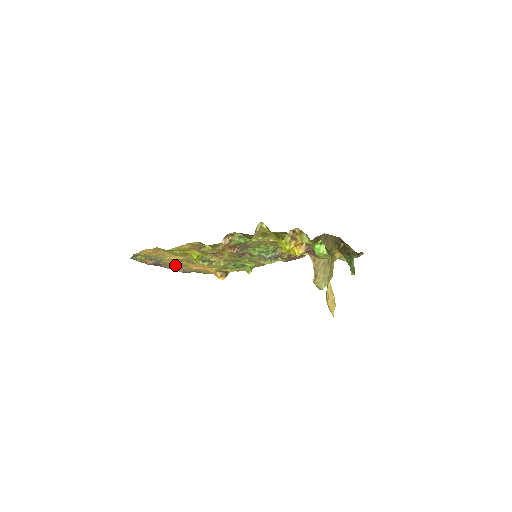
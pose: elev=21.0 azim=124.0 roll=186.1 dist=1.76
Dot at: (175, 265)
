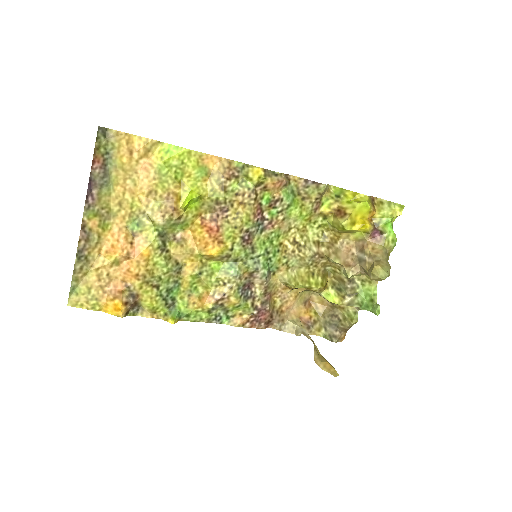
Dot at: (97, 220)
